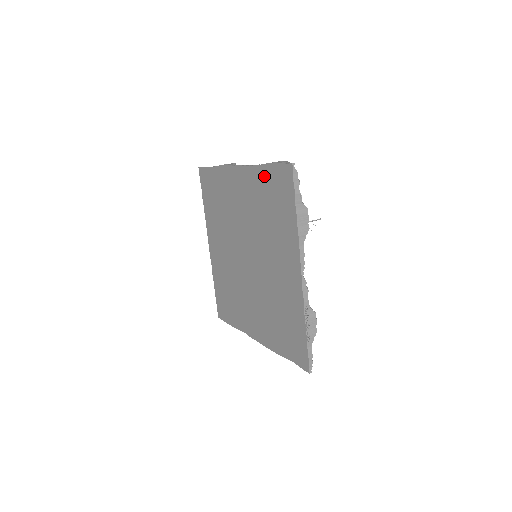
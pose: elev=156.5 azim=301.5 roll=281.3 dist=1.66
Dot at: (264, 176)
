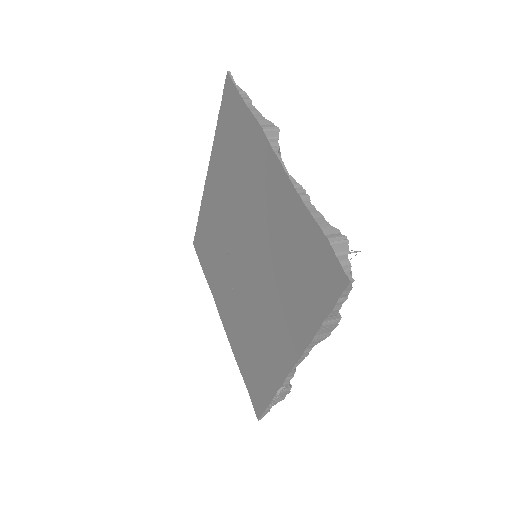
Dot at: (305, 229)
